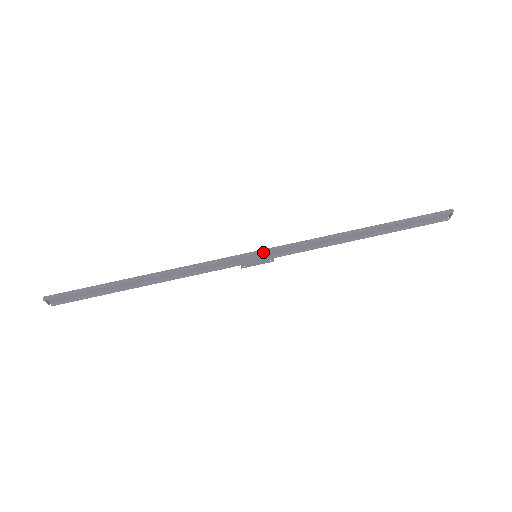
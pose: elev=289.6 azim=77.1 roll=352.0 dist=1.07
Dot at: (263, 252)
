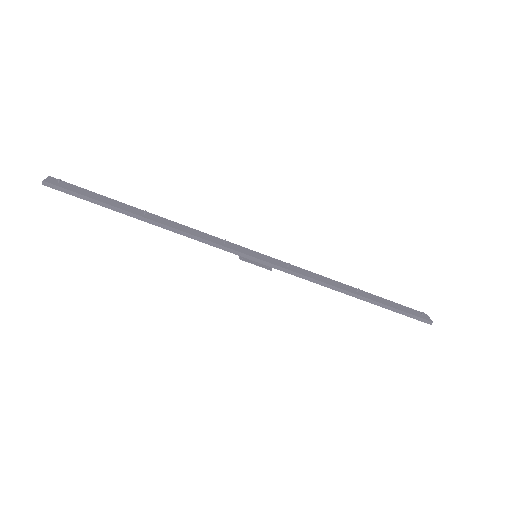
Dot at: (262, 266)
